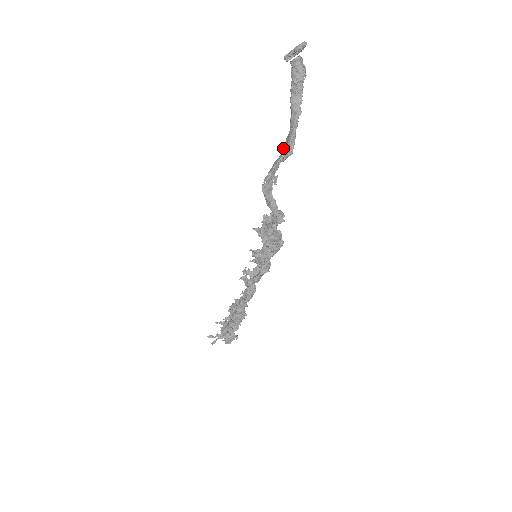
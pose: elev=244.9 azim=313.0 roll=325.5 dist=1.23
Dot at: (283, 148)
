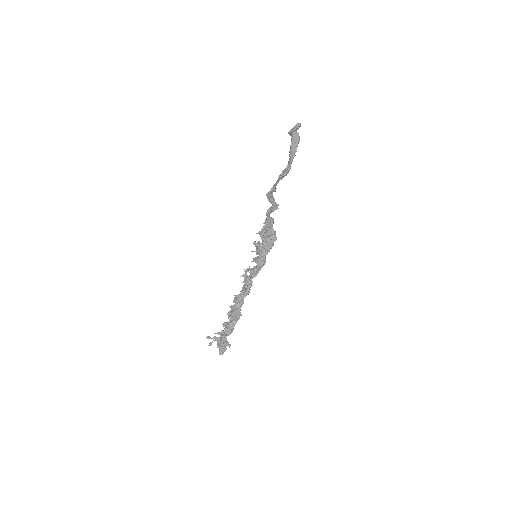
Dot at: (282, 171)
